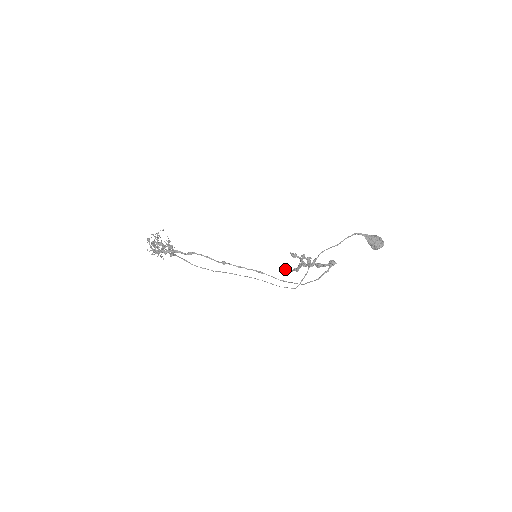
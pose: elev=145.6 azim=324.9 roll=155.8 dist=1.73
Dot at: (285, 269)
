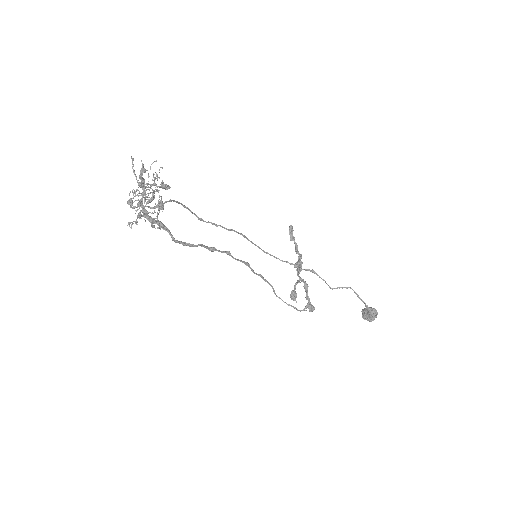
Dot at: (292, 228)
